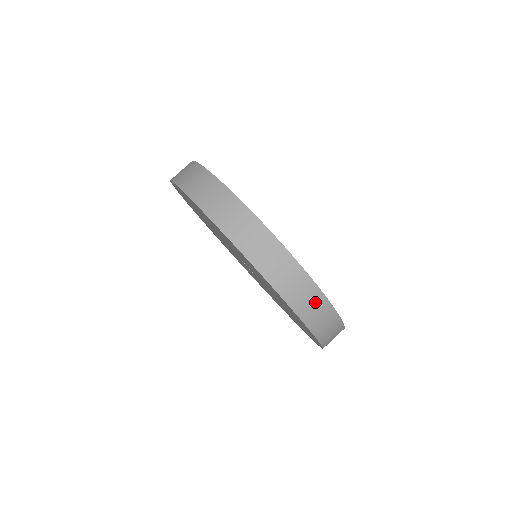
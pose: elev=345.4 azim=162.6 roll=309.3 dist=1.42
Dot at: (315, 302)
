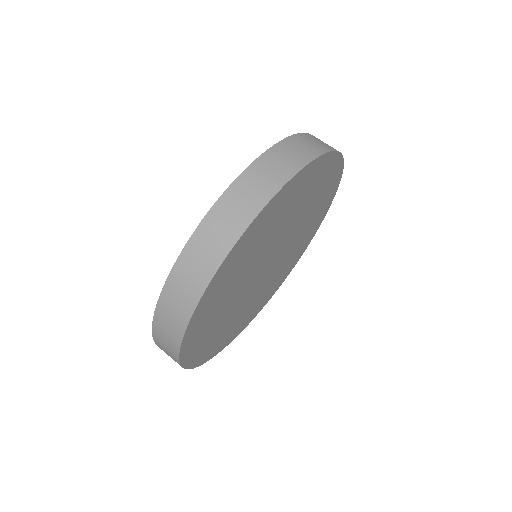
Dot at: (175, 361)
